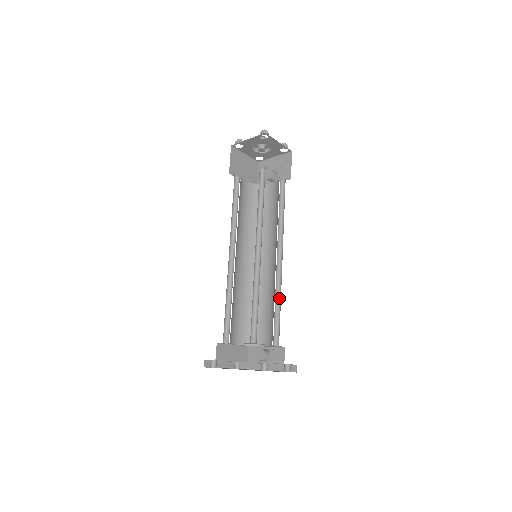
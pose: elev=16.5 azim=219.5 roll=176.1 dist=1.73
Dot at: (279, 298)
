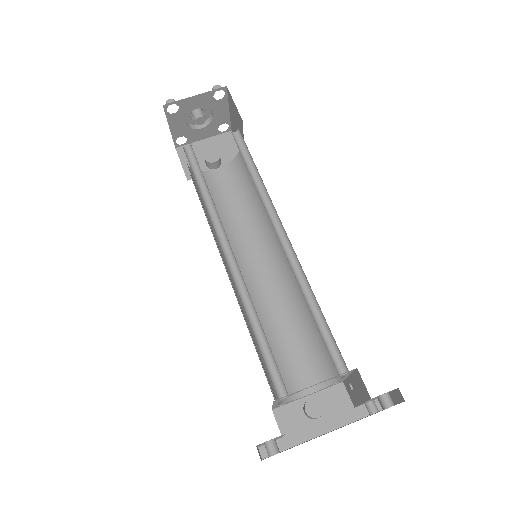
Dot at: occluded
